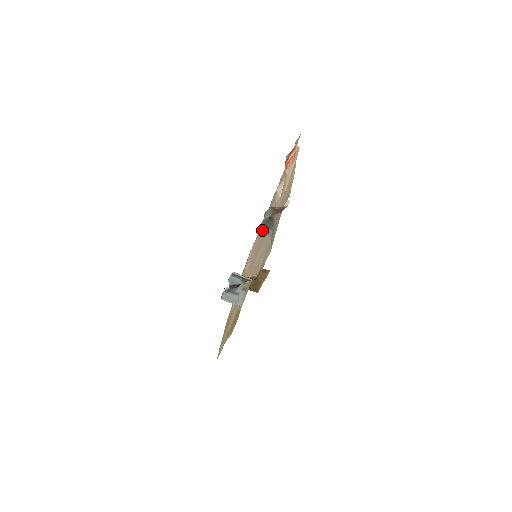
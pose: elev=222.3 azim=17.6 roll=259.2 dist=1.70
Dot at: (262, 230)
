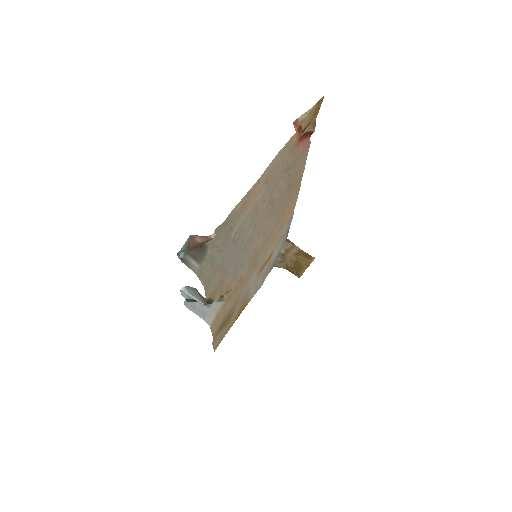
Dot at: (282, 219)
